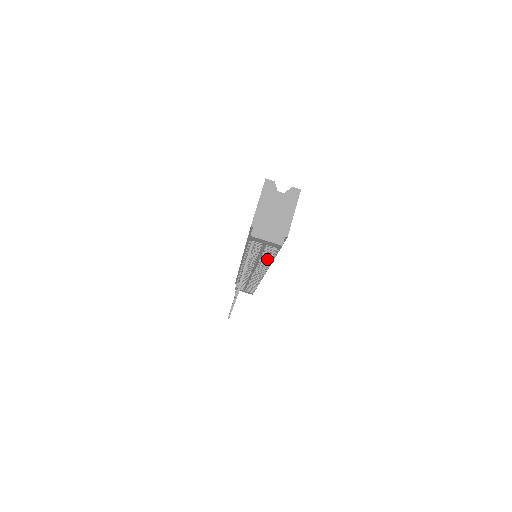
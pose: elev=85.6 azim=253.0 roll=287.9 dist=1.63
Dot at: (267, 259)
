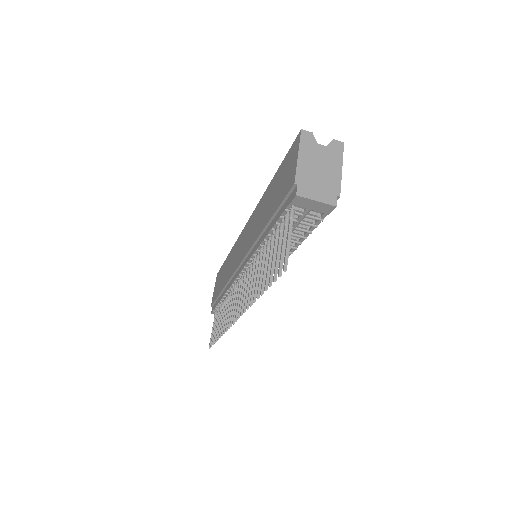
Dot at: (294, 242)
